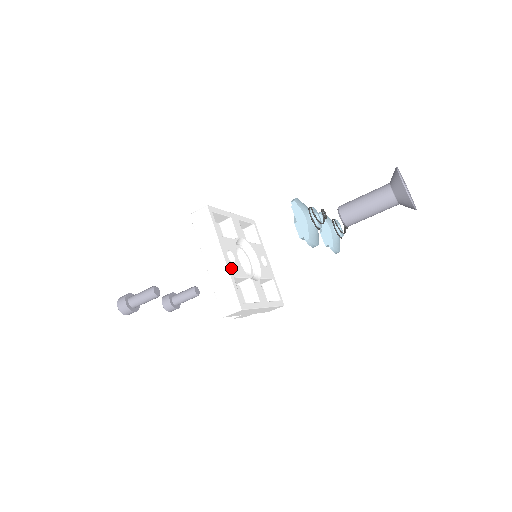
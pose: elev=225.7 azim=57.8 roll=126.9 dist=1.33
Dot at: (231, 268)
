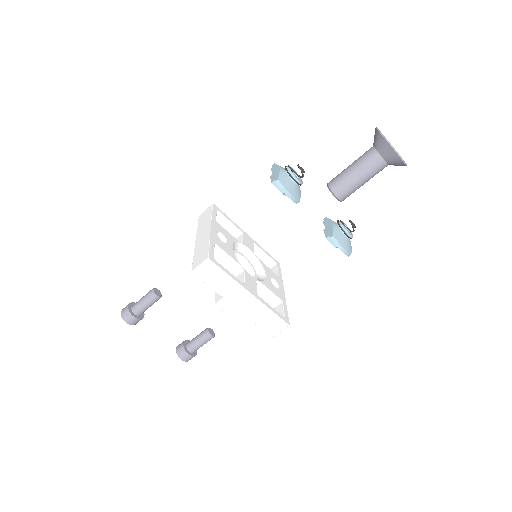
Dot at: (216, 239)
